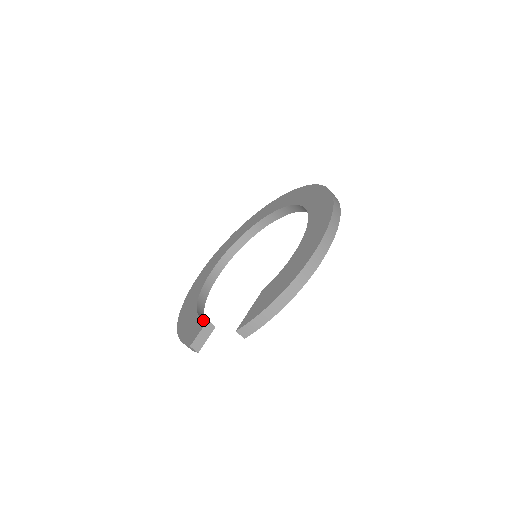
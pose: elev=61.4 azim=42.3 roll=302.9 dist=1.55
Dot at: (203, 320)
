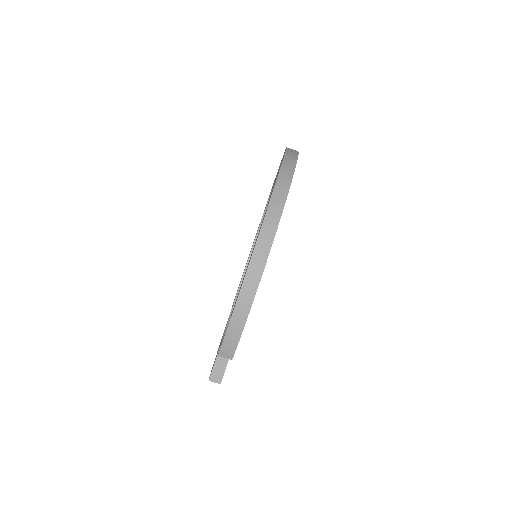
Dot at: (219, 347)
